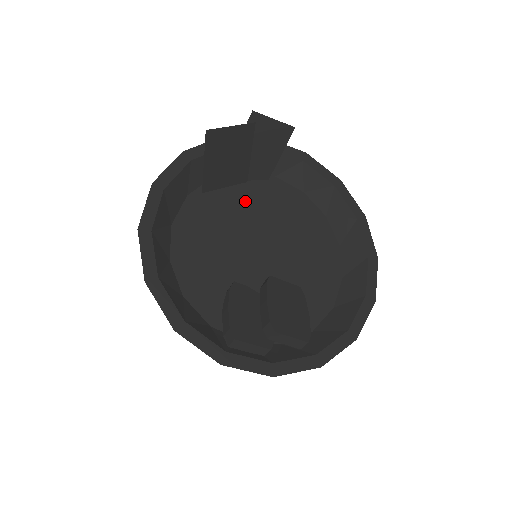
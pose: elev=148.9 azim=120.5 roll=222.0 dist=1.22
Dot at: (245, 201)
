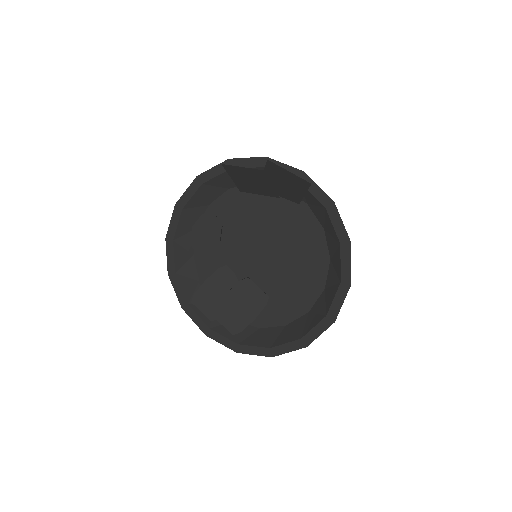
Dot at: (269, 213)
